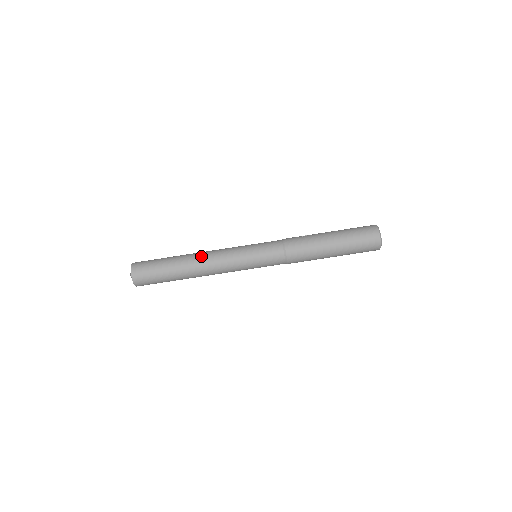
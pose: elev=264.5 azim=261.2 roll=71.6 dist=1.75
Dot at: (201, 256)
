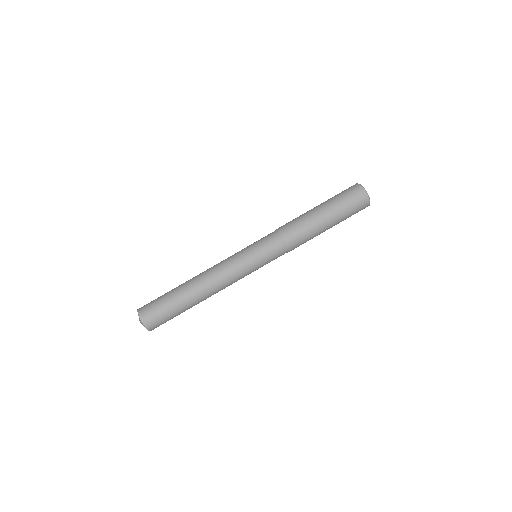
Dot at: (202, 273)
